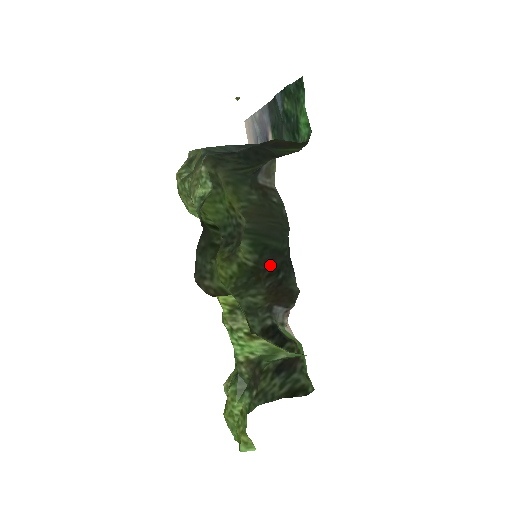
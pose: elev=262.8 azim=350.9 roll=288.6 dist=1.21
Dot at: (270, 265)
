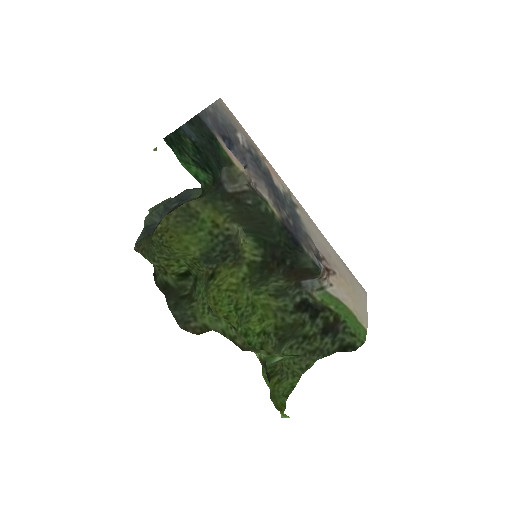
Dot at: (274, 257)
